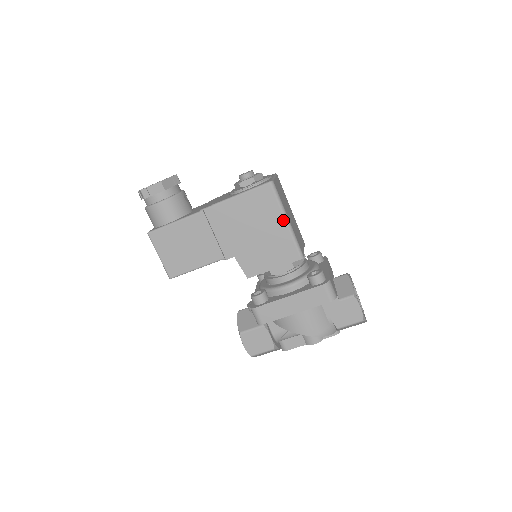
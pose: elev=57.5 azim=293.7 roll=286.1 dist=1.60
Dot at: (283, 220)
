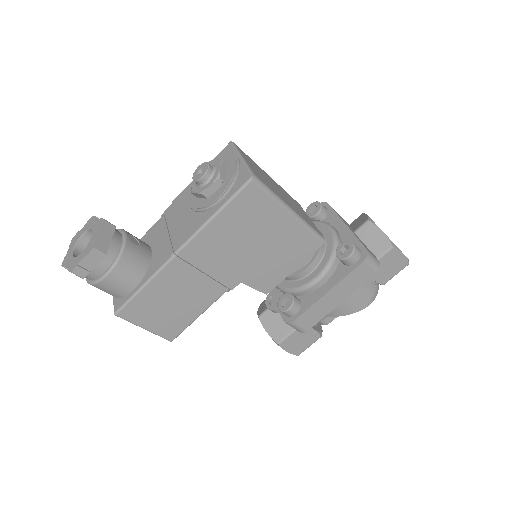
Dot at: (286, 214)
